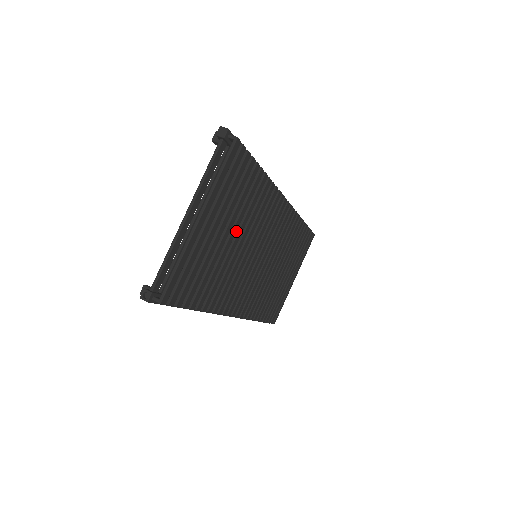
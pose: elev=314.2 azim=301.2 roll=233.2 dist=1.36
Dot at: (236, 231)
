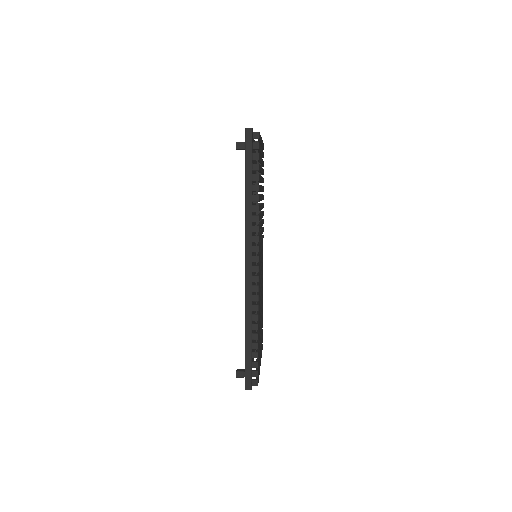
Dot at: occluded
